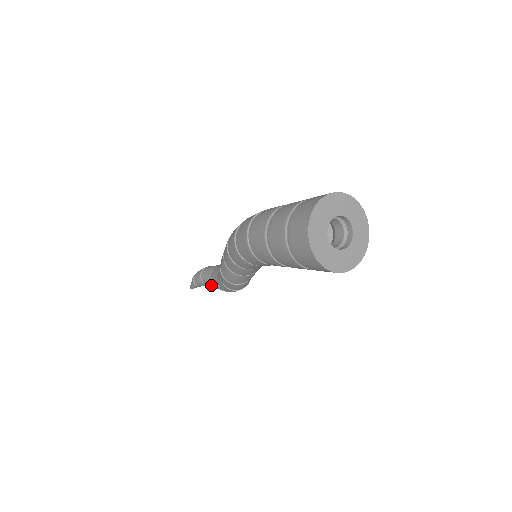
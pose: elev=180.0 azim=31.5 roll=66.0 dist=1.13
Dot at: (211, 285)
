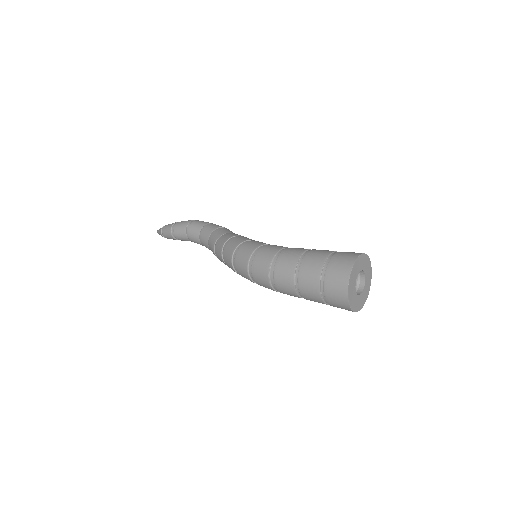
Dot at: occluded
